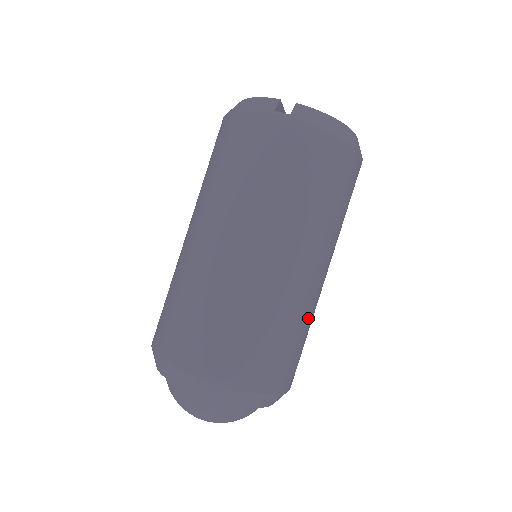
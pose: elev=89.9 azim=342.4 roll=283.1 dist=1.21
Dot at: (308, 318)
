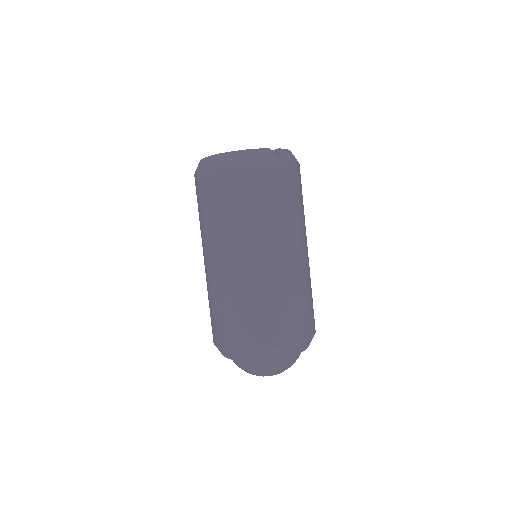
Dot at: occluded
